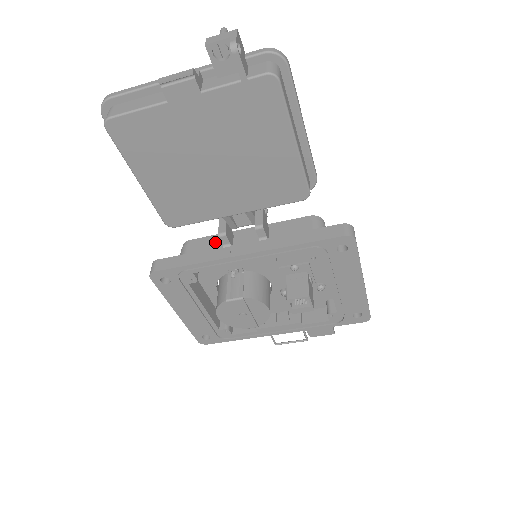
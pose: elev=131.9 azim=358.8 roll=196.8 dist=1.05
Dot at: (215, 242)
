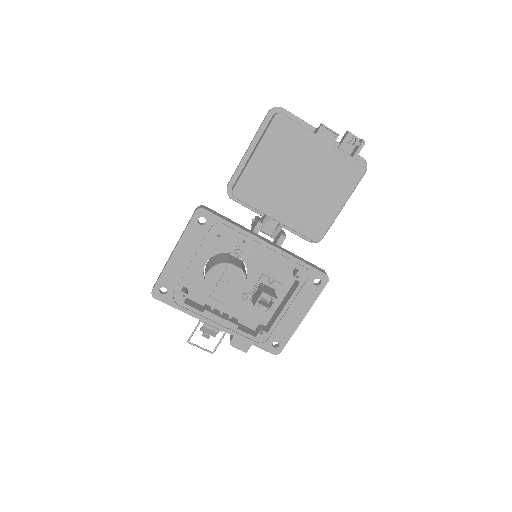
Dot at: occluded
